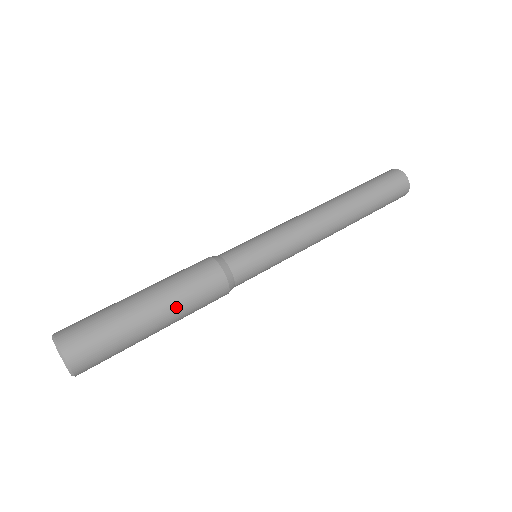
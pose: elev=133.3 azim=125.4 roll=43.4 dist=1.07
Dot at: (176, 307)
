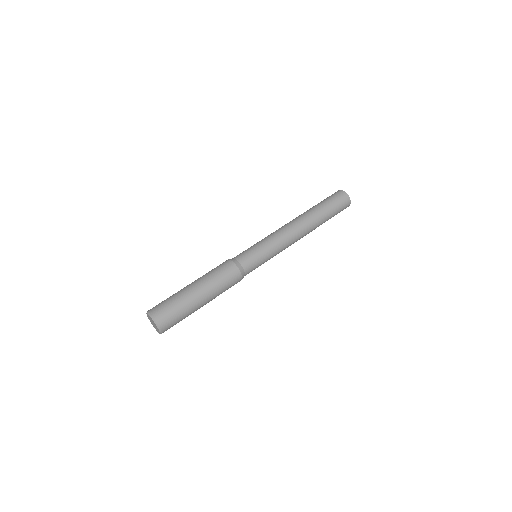
Dot at: (207, 281)
